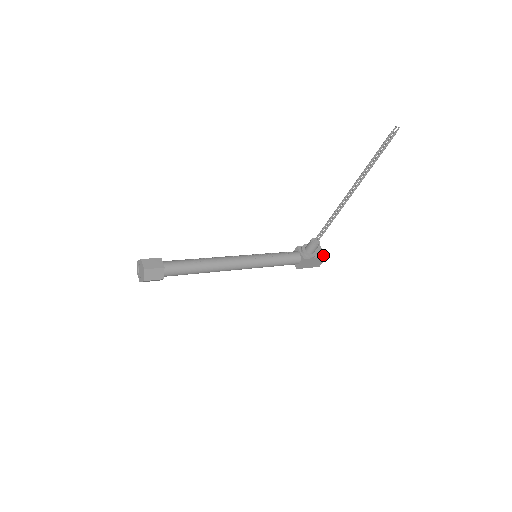
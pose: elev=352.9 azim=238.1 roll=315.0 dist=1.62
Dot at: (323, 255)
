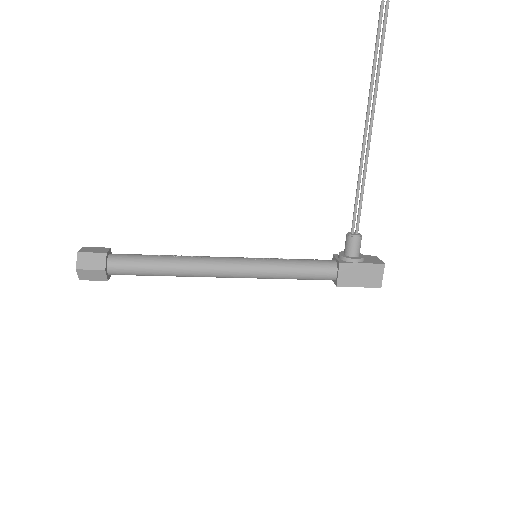
Dot at: (378, 262)
